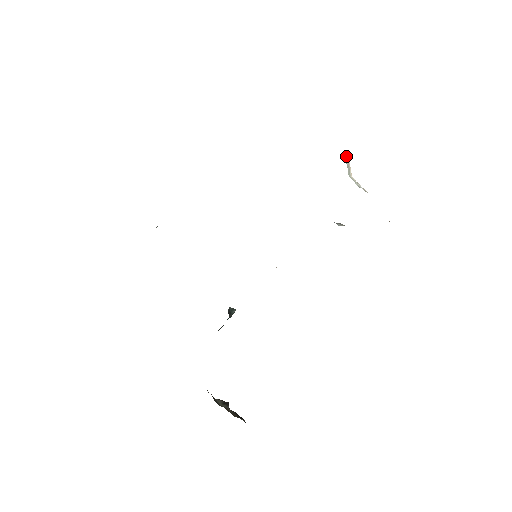
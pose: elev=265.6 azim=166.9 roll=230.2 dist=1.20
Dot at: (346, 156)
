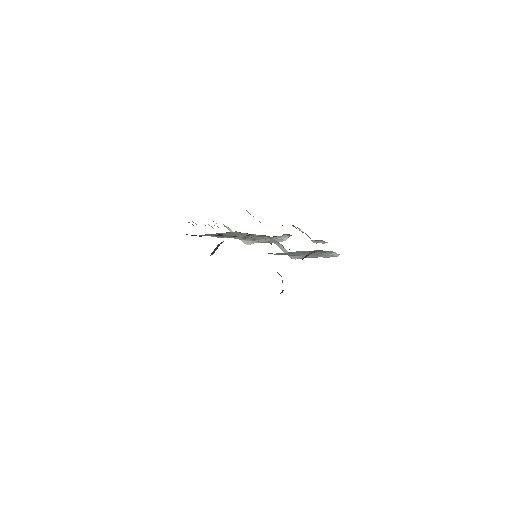
Dot at: (249, 213)
